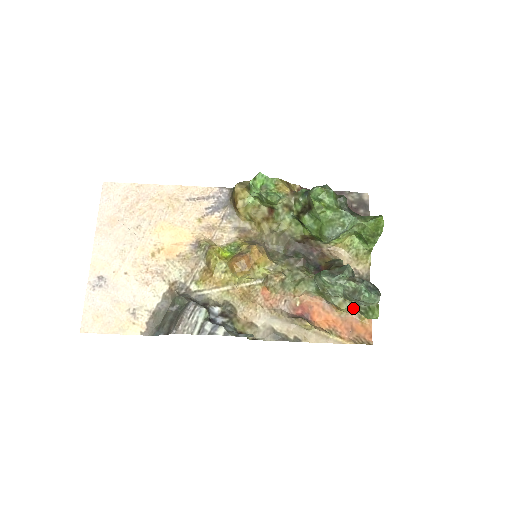
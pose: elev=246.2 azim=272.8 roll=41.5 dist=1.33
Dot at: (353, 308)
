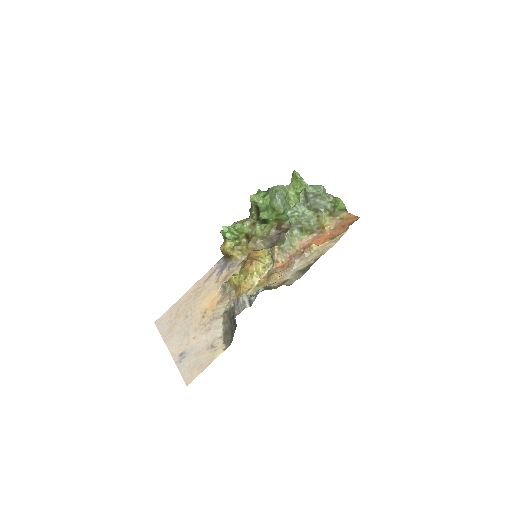
Dot at: (329, 216)
